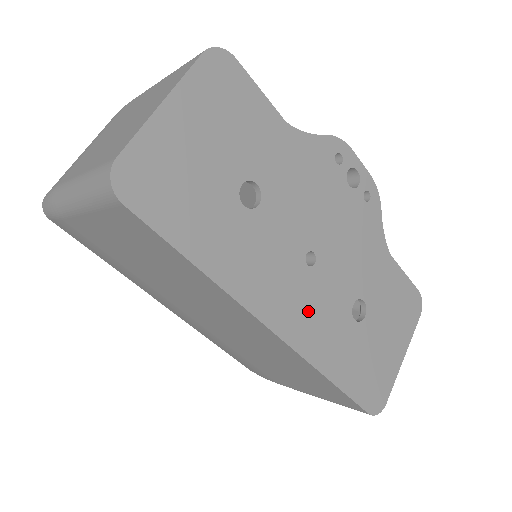
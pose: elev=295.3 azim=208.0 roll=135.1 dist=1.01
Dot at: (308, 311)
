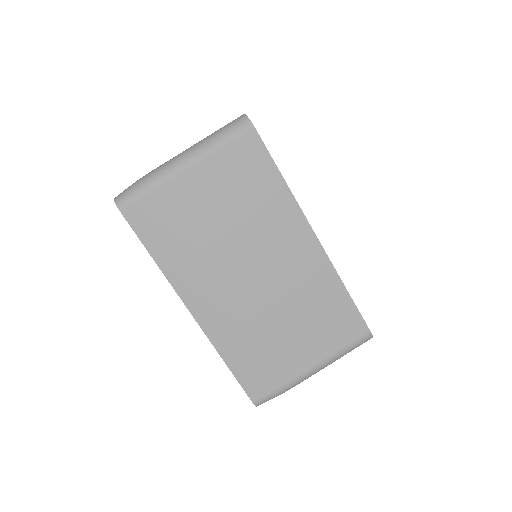
Dot at: occluded
